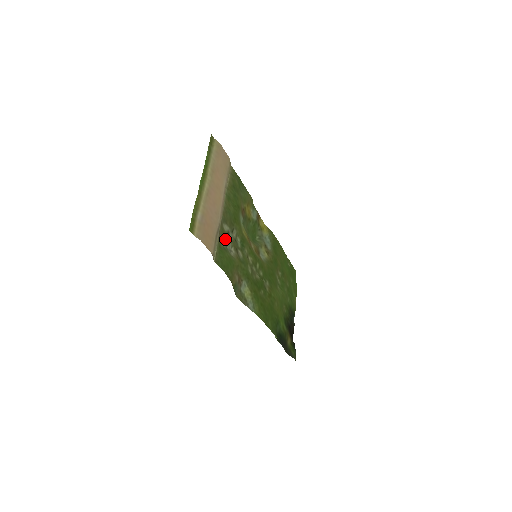
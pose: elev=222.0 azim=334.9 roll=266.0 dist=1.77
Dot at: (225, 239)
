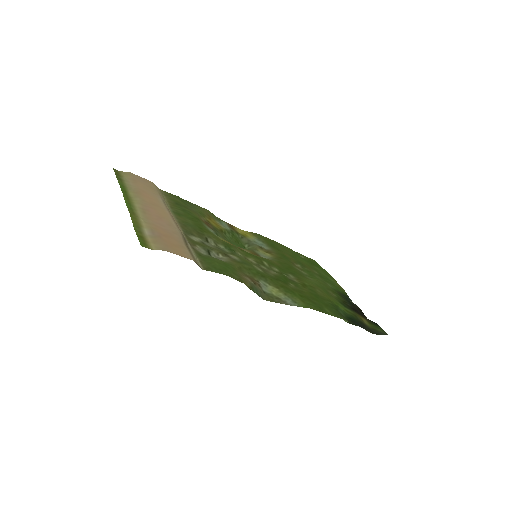
Dot at: (202, 249)
